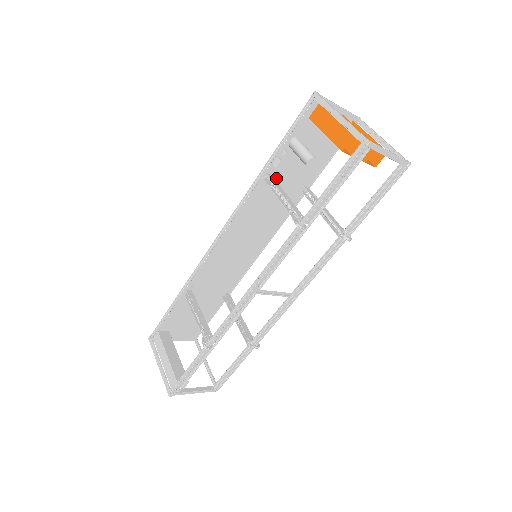
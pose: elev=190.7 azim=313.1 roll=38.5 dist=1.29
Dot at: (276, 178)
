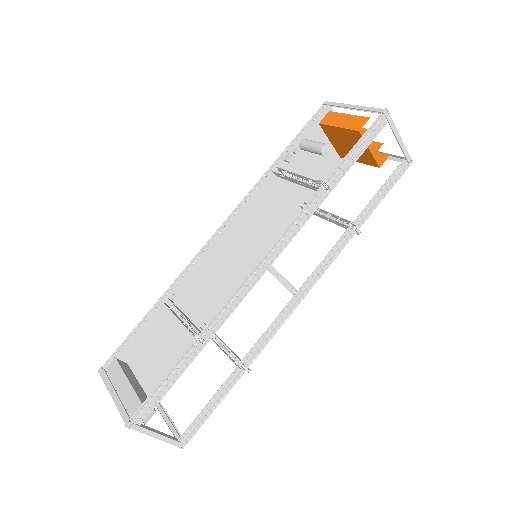
Dot at: (282, 179)
